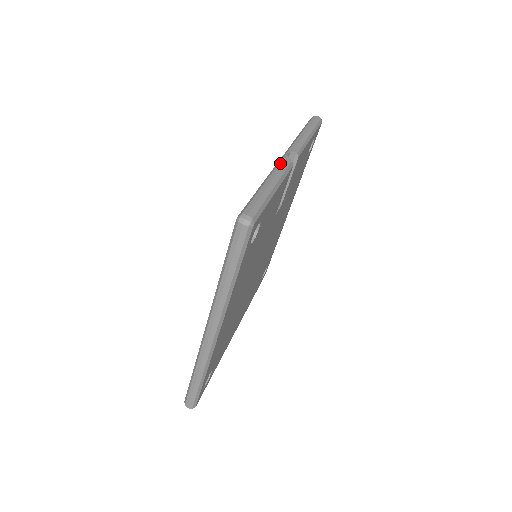
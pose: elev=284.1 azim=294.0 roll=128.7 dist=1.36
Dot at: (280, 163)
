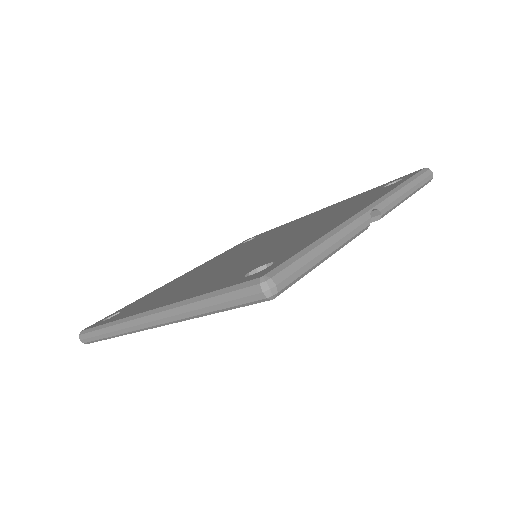
Dot at: (357, 220)
